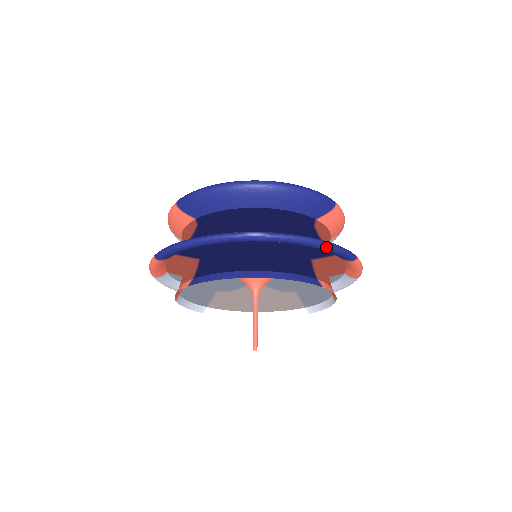
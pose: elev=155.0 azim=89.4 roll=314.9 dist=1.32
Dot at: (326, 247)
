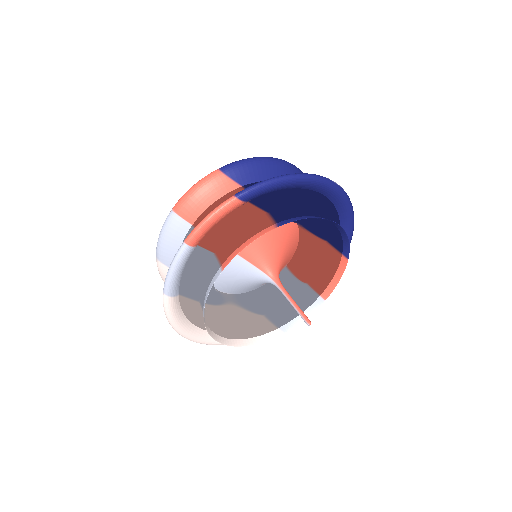
Dot at: occluded
